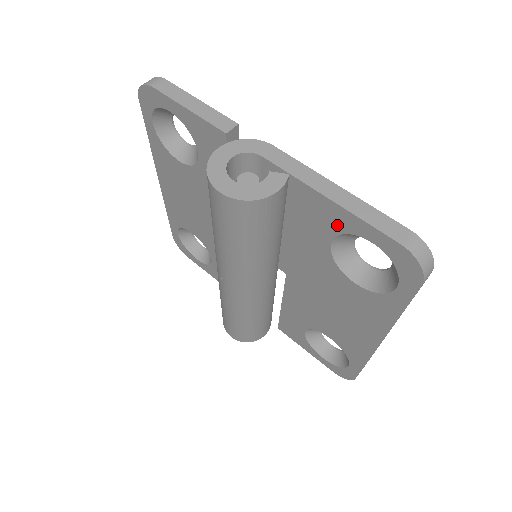
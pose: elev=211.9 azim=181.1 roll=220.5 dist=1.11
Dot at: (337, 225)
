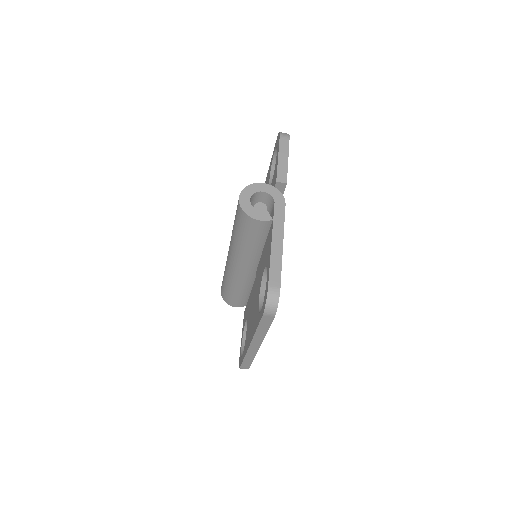
Dot at: occluded
